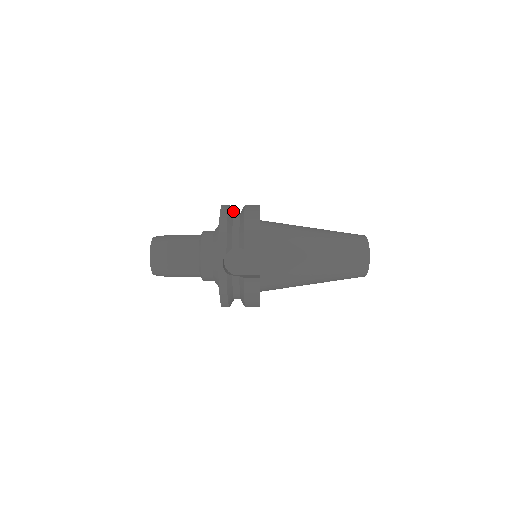
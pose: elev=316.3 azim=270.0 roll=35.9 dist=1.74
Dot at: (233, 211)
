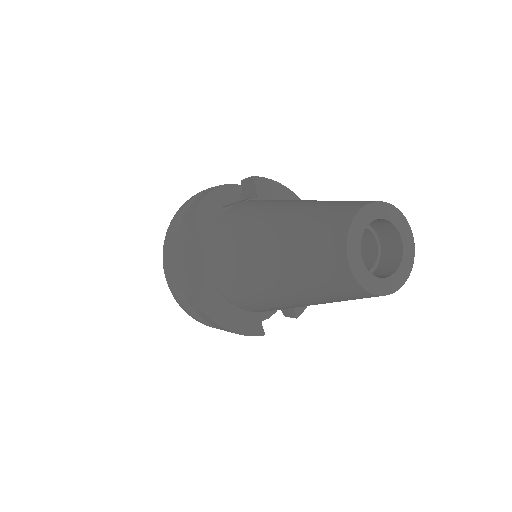
Dot at: occluded
